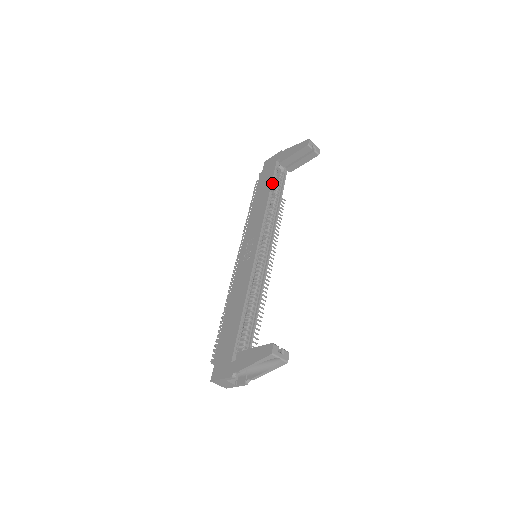
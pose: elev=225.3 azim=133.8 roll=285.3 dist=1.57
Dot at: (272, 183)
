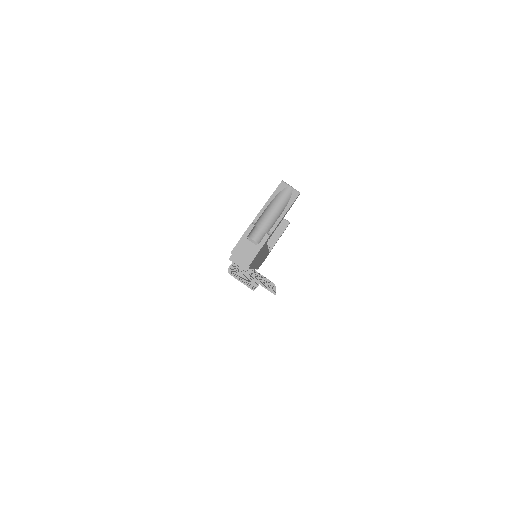
Dot at: occluded
